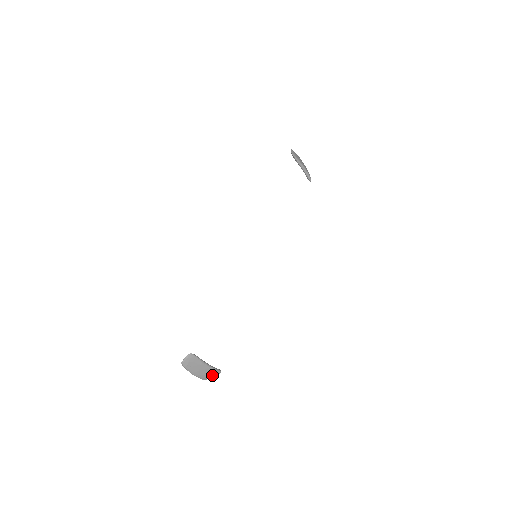
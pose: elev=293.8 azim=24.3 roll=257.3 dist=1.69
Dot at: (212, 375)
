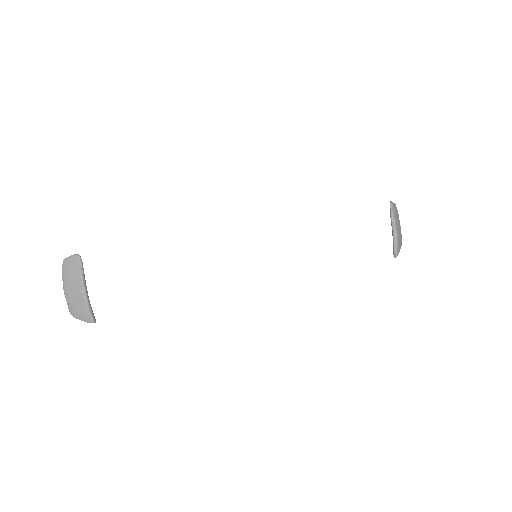
Dot at: (82, 315)
